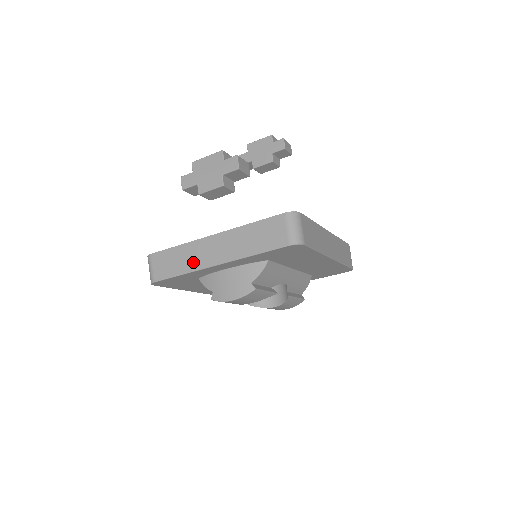
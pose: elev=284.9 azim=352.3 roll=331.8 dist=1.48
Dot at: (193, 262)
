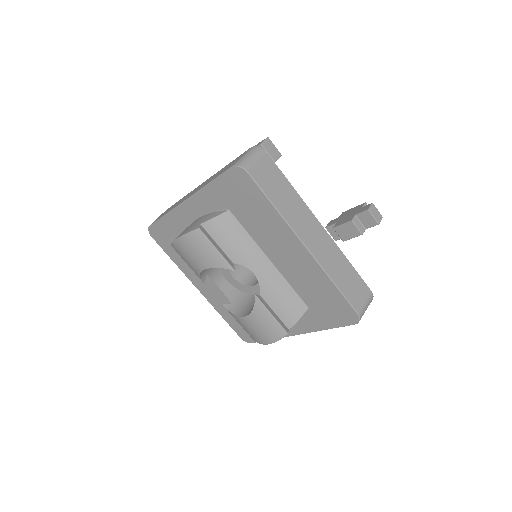
Dot at: (177, 204)
